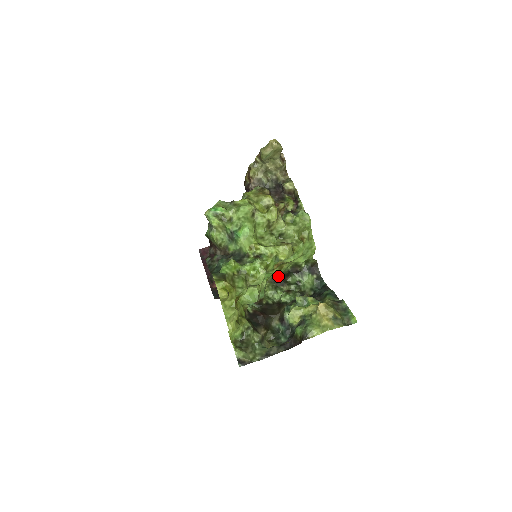
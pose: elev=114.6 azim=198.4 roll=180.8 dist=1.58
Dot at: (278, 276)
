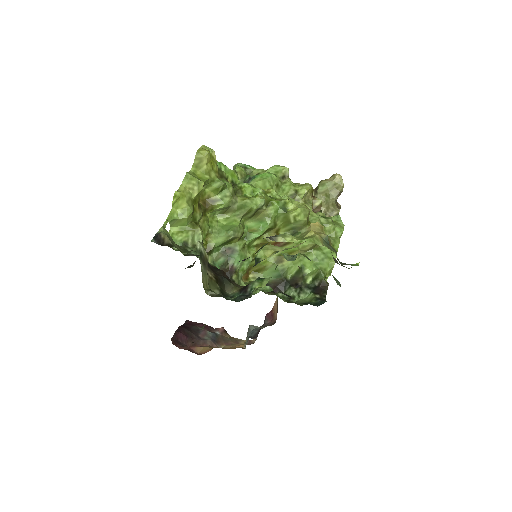
Dot at: (269, 284)
